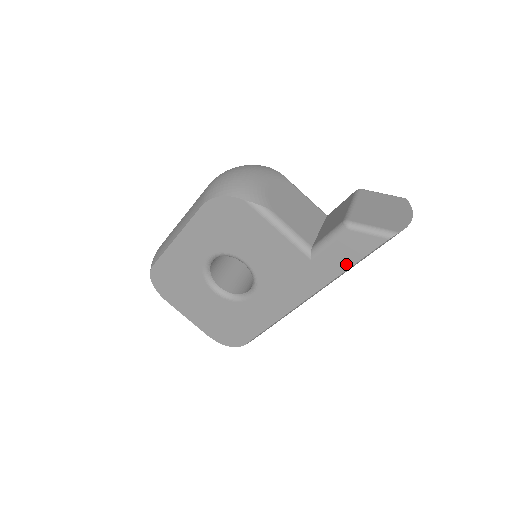
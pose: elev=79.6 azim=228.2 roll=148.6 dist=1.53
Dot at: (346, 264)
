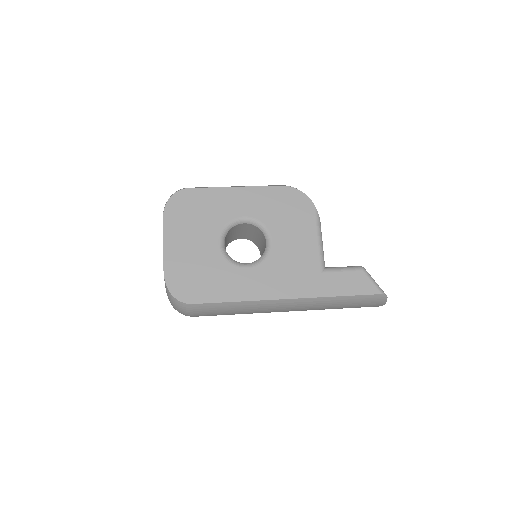
Dot at: (342, 292)
